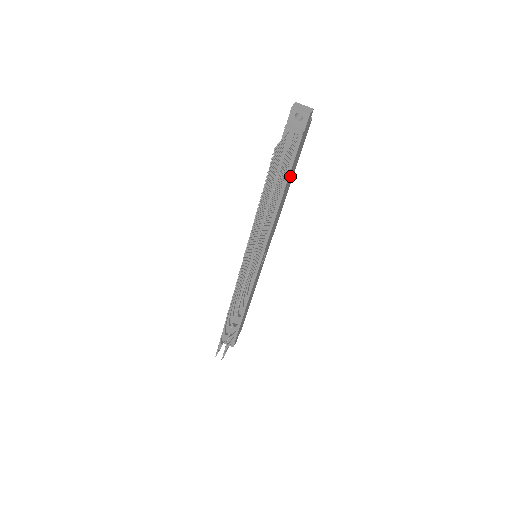
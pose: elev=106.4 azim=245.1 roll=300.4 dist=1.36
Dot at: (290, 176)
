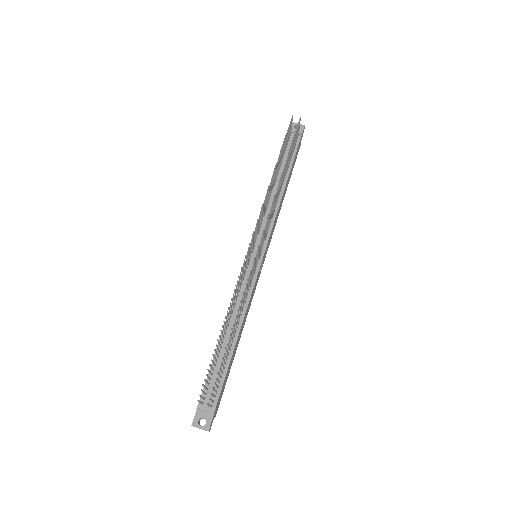
Dot at: (290, 174)
